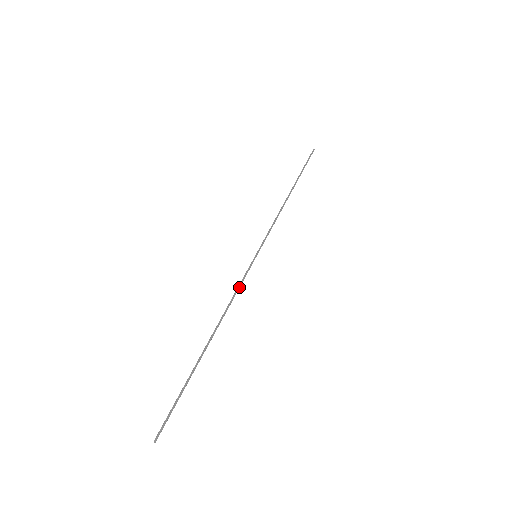
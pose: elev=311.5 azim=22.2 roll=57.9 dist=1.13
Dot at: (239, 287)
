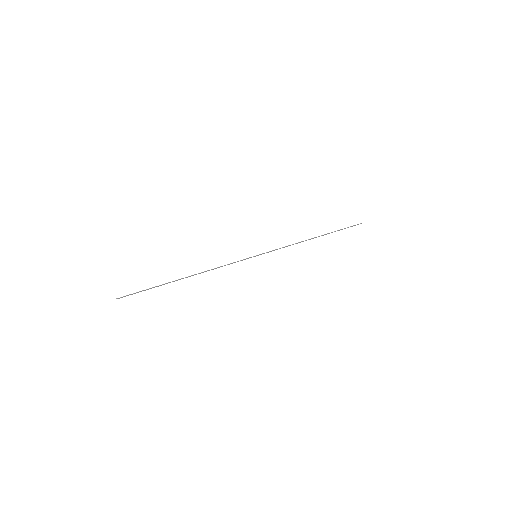
Dot at: (229, 264)
